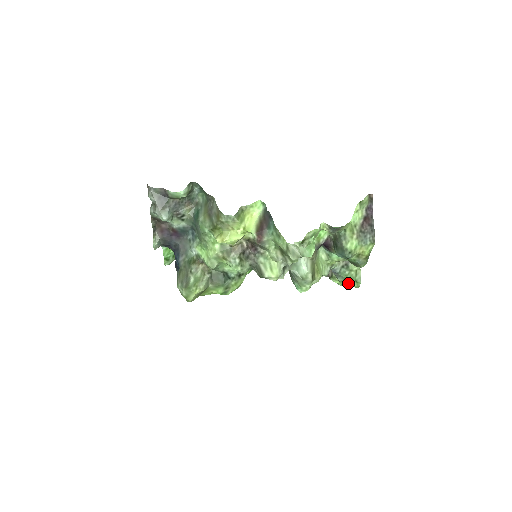
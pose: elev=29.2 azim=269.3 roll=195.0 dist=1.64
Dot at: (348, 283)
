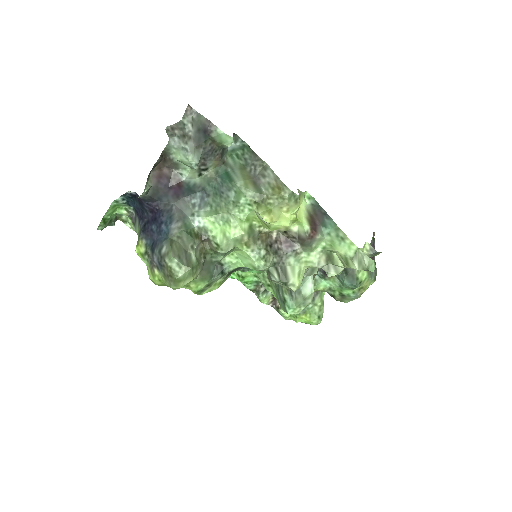
Dot at: (306, 318)
